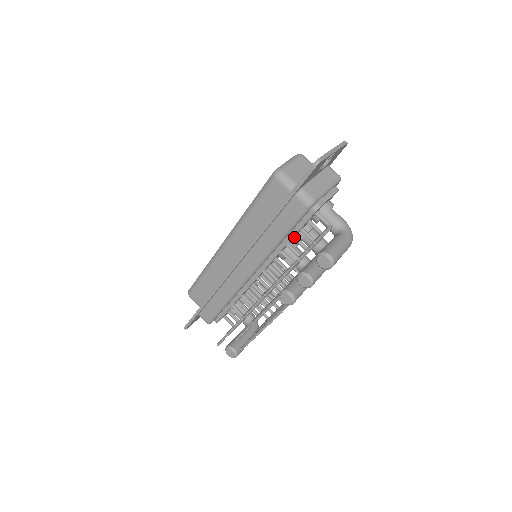
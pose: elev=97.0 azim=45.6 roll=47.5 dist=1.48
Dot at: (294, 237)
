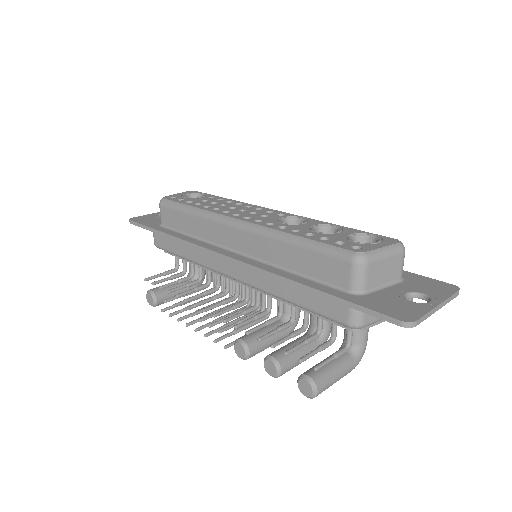
Dot at: occluded
